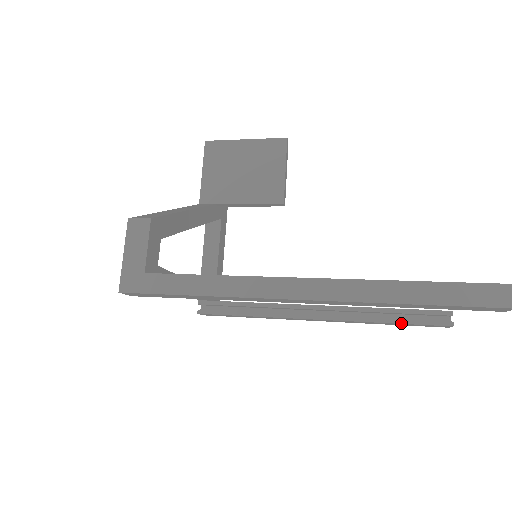
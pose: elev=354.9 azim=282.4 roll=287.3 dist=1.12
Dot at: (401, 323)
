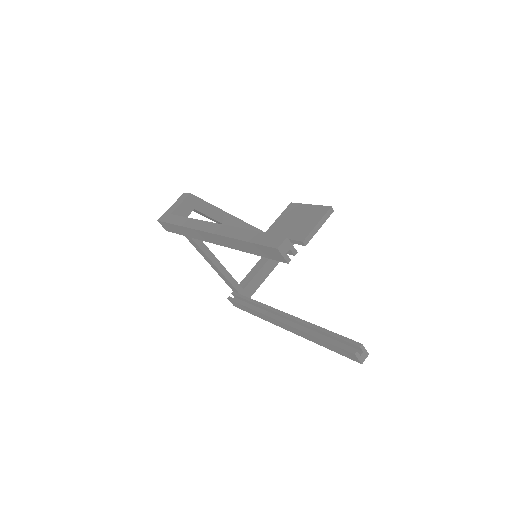
Dot at: (324, 340)
